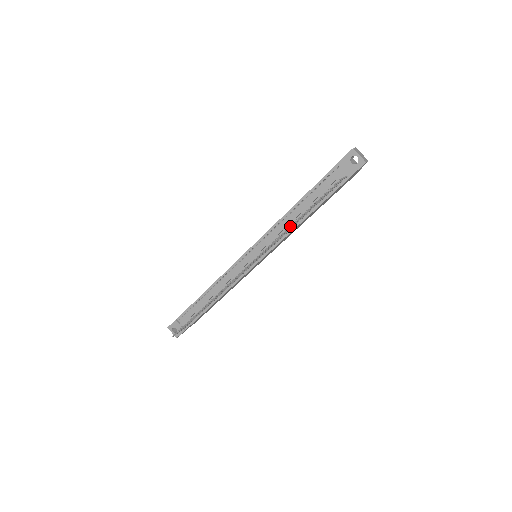
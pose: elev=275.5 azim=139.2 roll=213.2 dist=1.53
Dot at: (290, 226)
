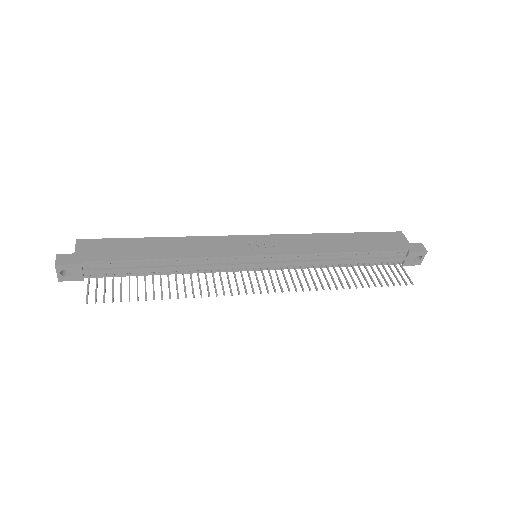
Dot at: occluded
